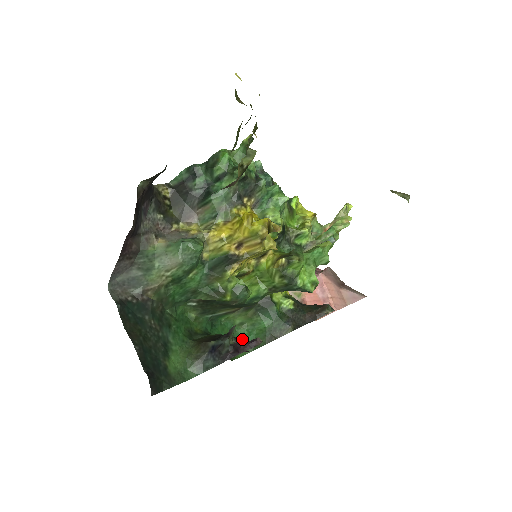
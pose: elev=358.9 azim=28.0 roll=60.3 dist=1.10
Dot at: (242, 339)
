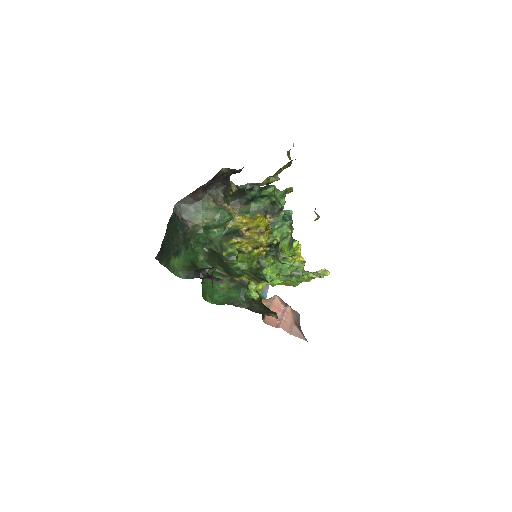
Dot at: (217, 296)
